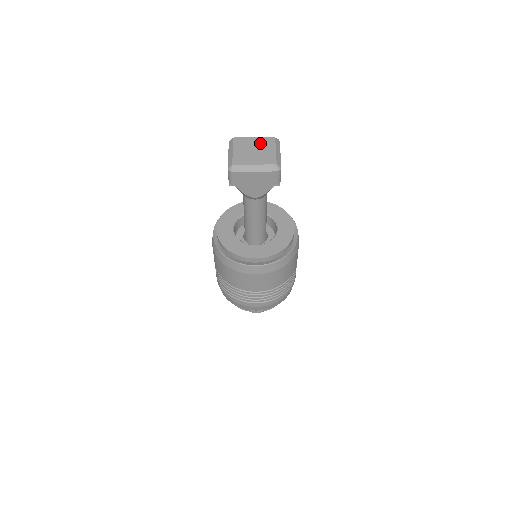
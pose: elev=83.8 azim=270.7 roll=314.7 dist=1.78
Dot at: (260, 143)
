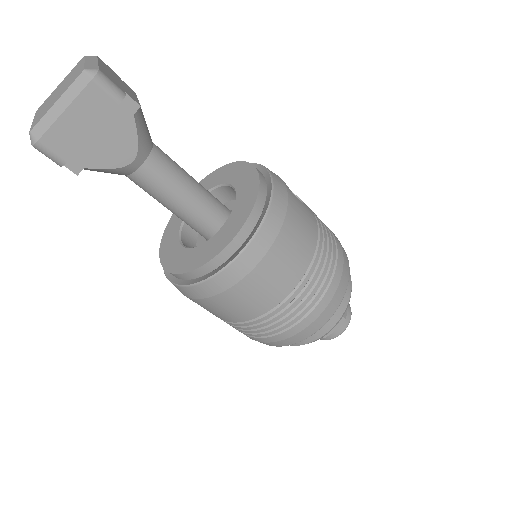
Dot at: (66, 79)
